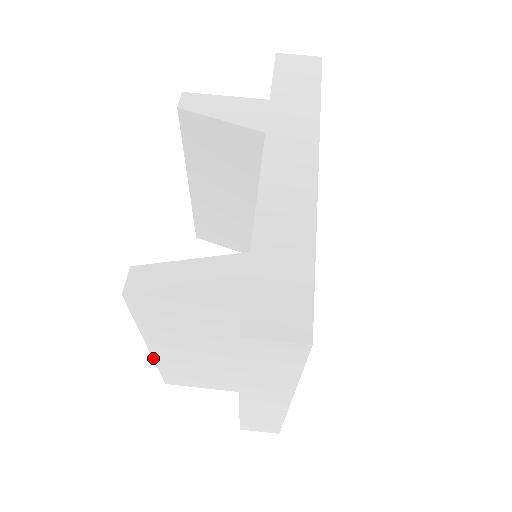
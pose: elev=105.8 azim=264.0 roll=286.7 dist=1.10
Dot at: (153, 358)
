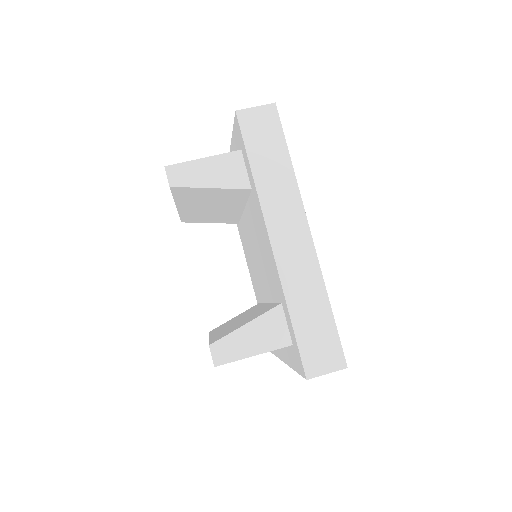
Dot at: occluded
